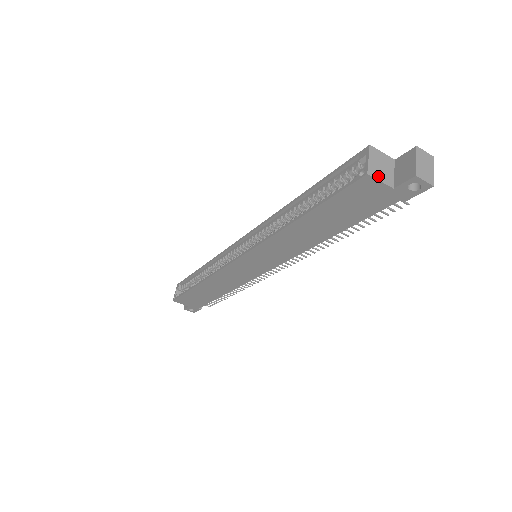
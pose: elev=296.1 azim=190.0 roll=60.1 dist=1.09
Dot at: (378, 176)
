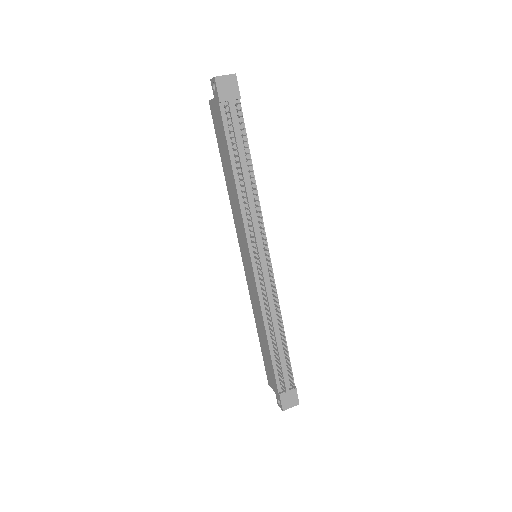
Dot at: occluded
